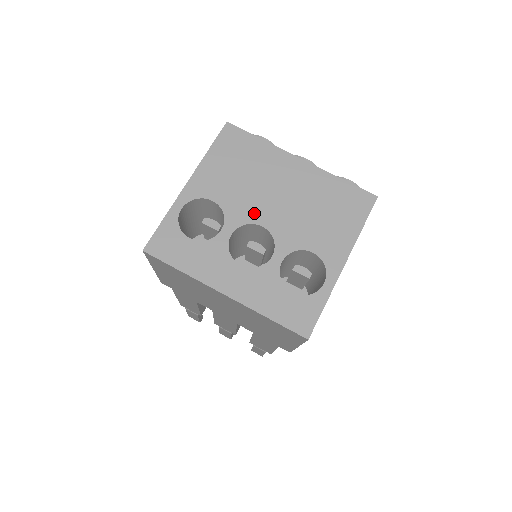
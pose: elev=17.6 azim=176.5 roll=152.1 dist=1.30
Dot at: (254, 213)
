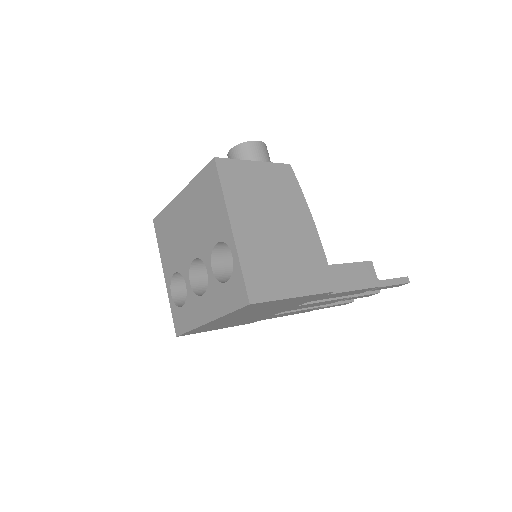
Dot at: (188, 256)
